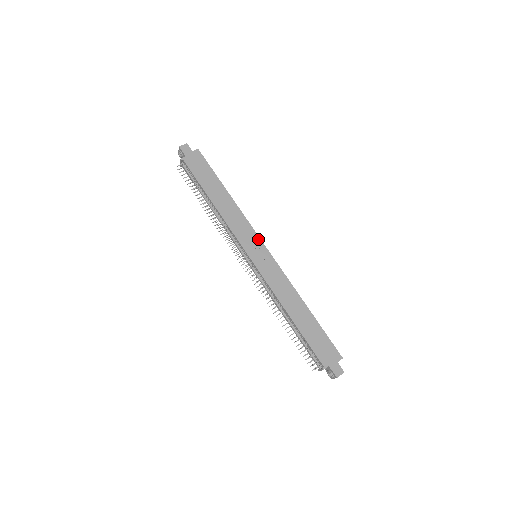
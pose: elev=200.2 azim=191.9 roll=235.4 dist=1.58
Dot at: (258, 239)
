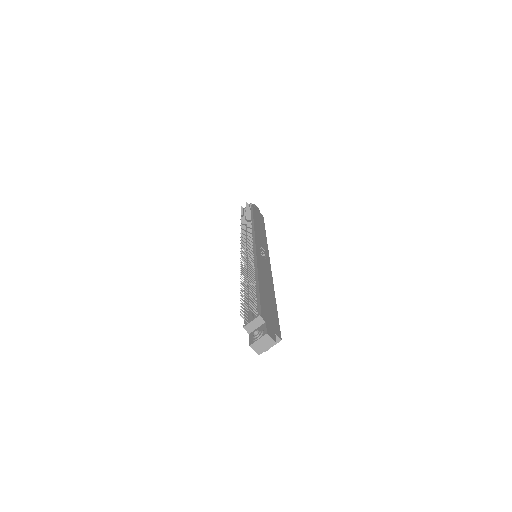
Dot at: (268, 253)
